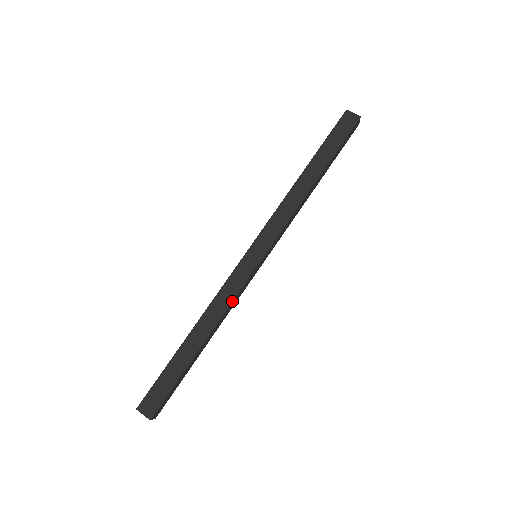
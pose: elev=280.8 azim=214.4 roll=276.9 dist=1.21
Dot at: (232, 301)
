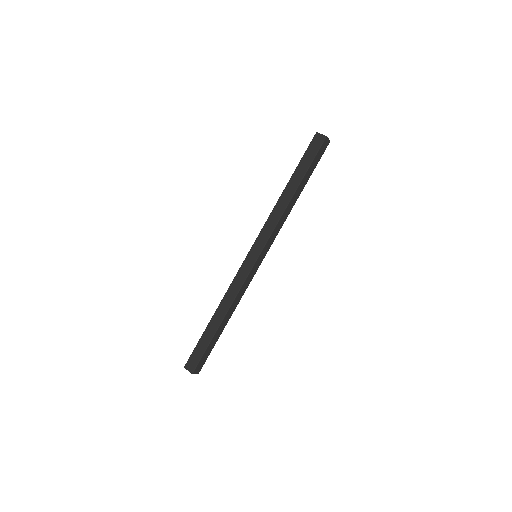
Dot at: (239, 290)
